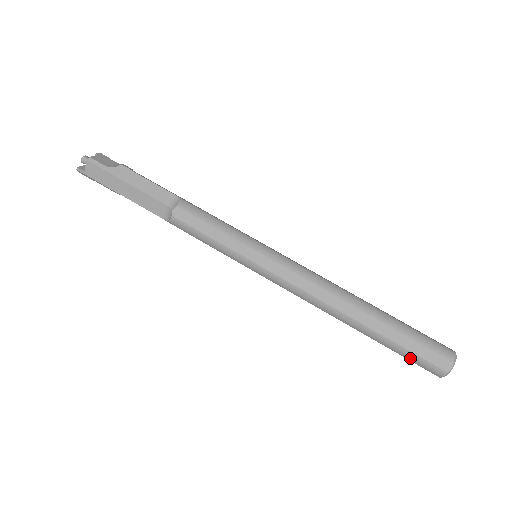
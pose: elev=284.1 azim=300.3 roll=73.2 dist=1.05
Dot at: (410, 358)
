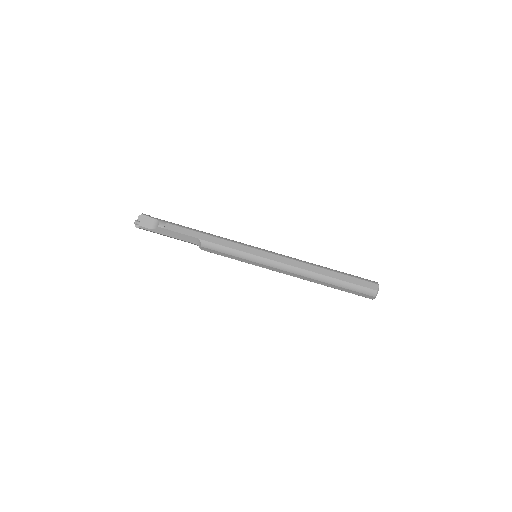
Dot at: occluded
